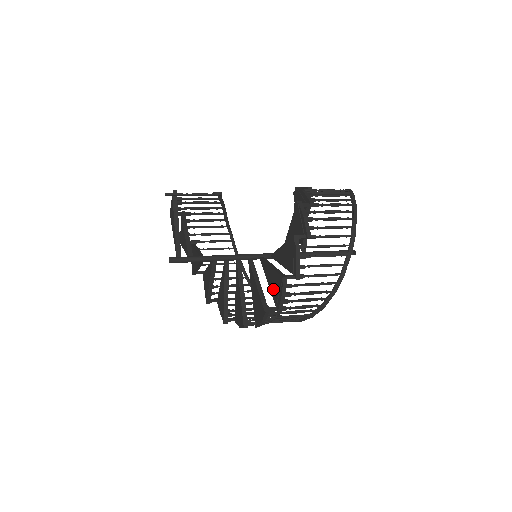
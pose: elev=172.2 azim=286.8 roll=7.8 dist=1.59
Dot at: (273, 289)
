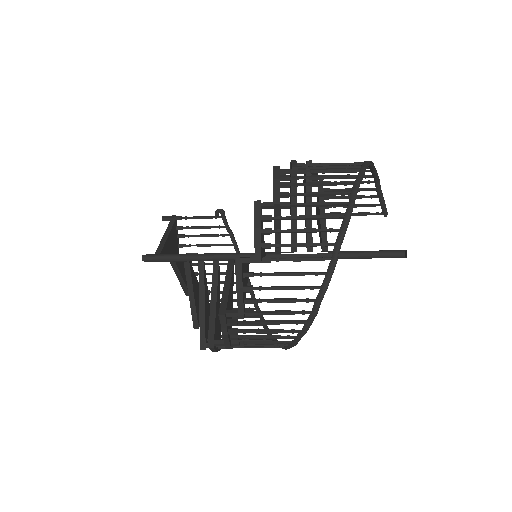
Dot at: occluded
